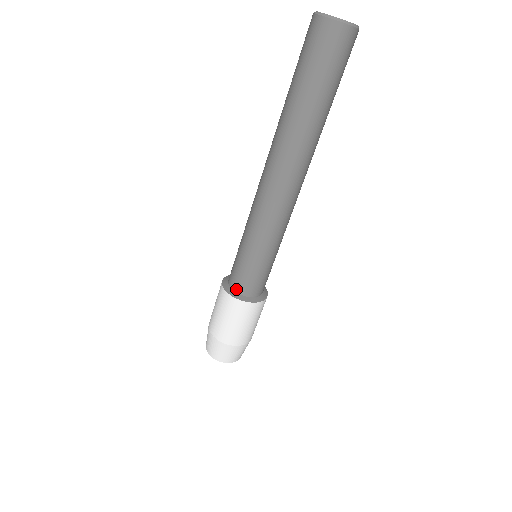
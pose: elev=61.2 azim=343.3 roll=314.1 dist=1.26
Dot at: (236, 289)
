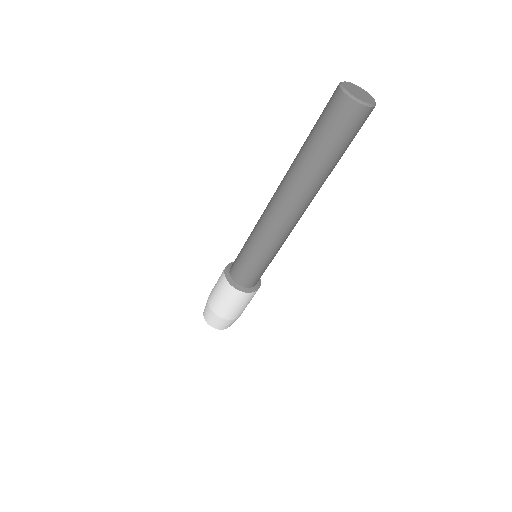
Dot at: (230, 270)
